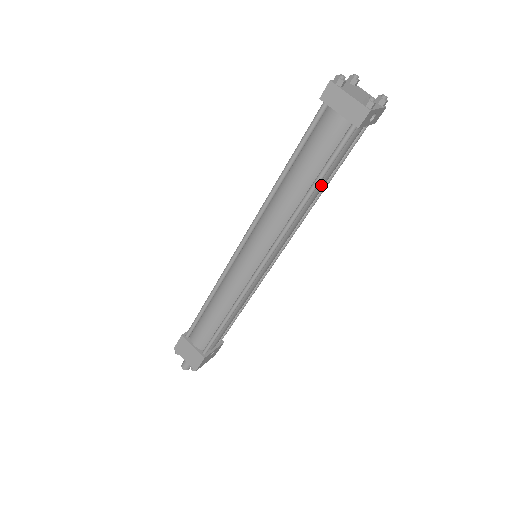
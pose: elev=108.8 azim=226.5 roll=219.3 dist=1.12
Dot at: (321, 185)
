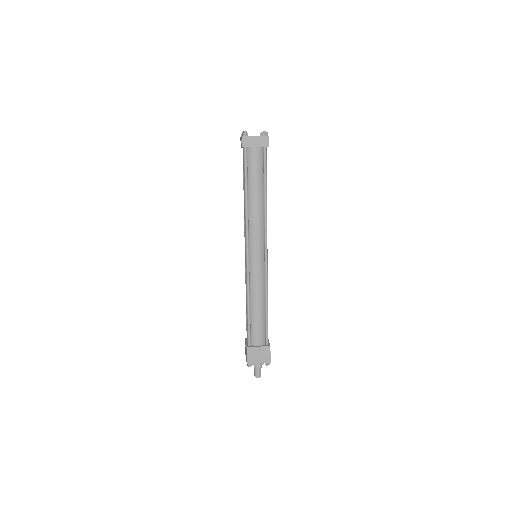
Dot at: occluded
